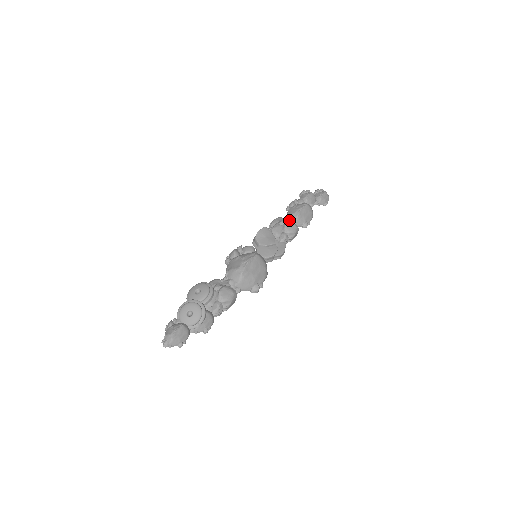
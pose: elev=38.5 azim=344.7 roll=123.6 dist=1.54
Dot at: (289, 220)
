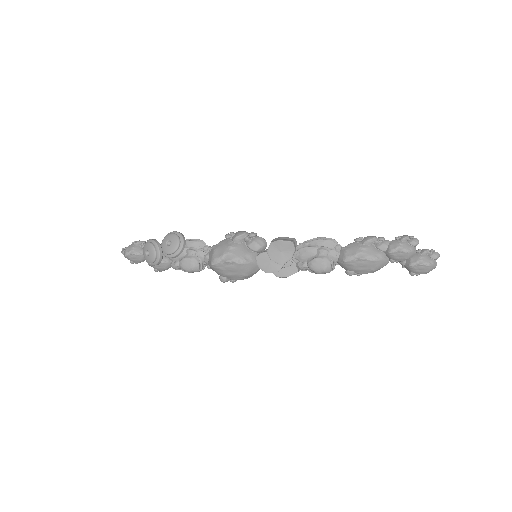
Dot at: (333, 255)
